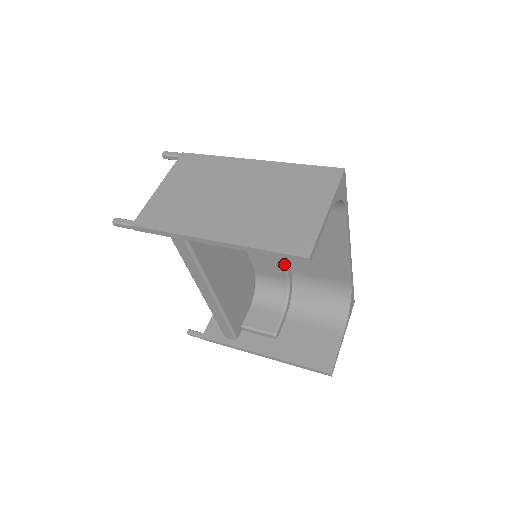
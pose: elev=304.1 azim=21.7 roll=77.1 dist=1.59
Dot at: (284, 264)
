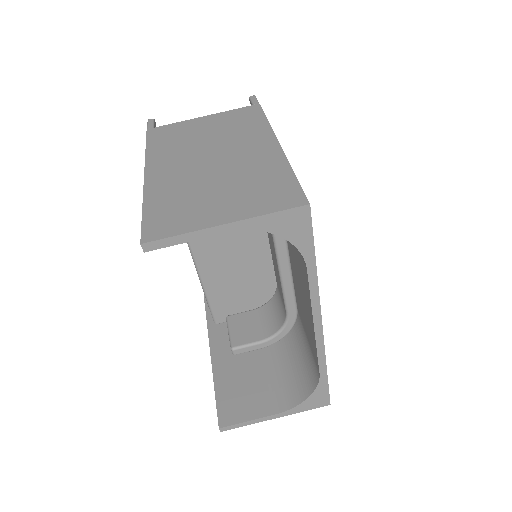
Dot at: (283, 291)
